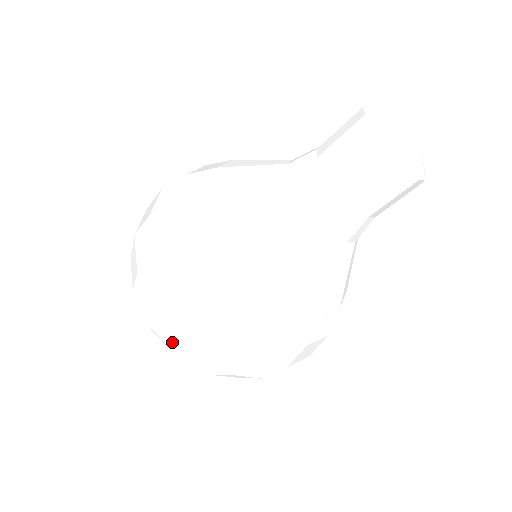
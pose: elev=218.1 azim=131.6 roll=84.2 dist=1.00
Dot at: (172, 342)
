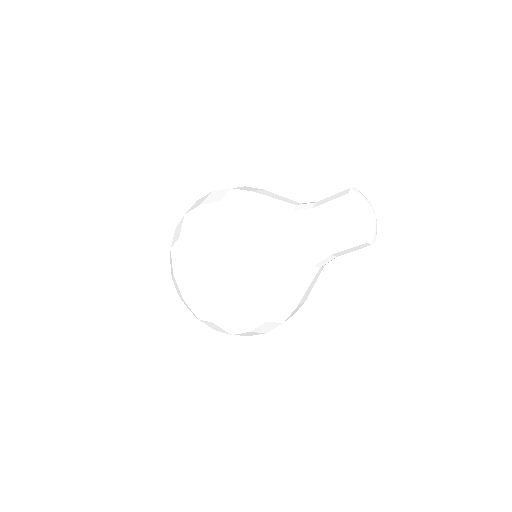
Dot at: (176, 260)
